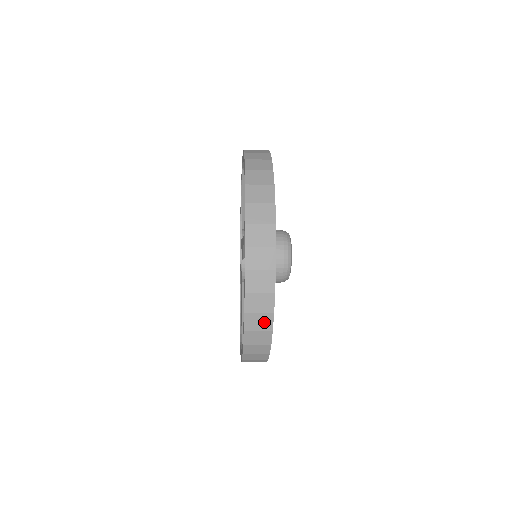
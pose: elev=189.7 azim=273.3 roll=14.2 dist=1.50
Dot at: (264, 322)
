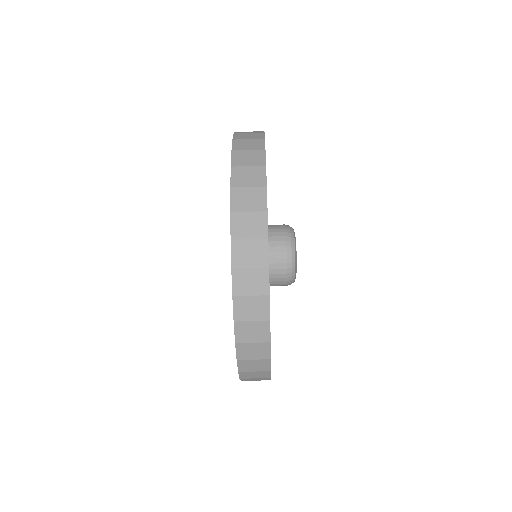
Dot at: (255, 199)
